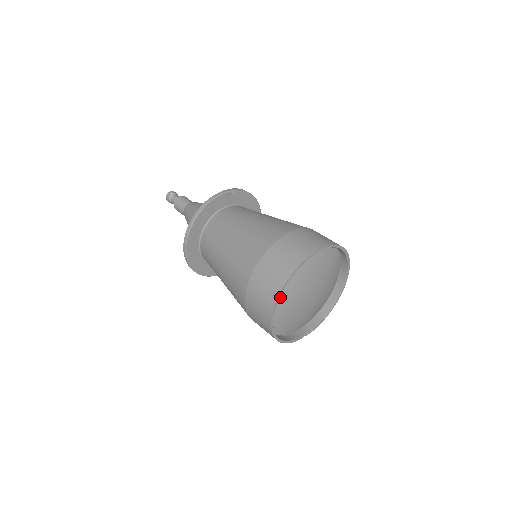
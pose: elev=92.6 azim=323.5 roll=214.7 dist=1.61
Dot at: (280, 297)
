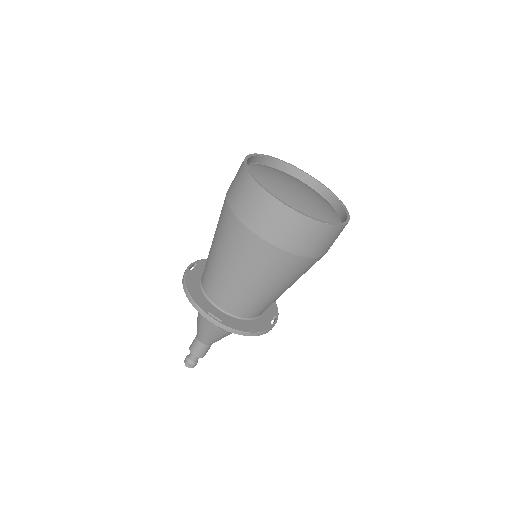
Dot at: occluded
